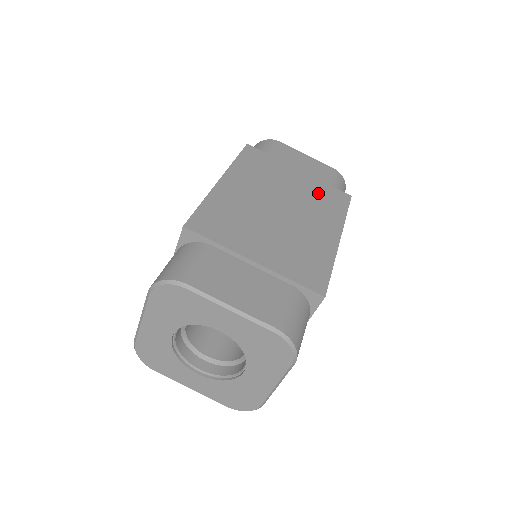
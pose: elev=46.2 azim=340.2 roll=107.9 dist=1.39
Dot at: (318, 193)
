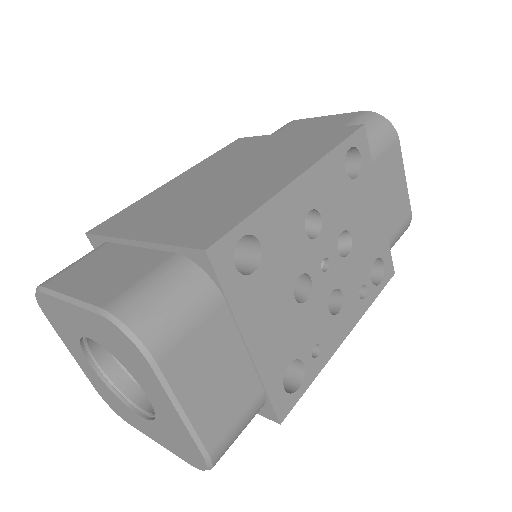
Dot at: (304, 142)
